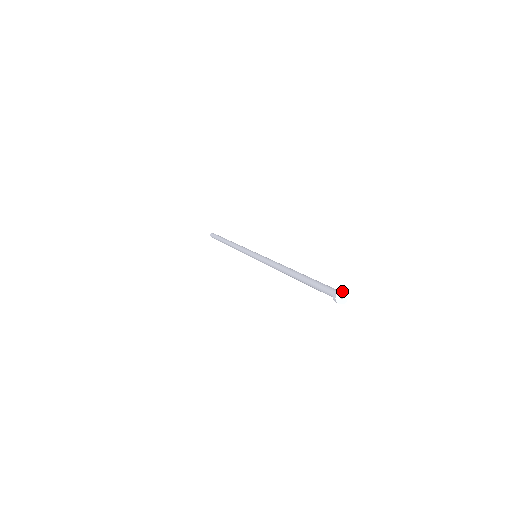
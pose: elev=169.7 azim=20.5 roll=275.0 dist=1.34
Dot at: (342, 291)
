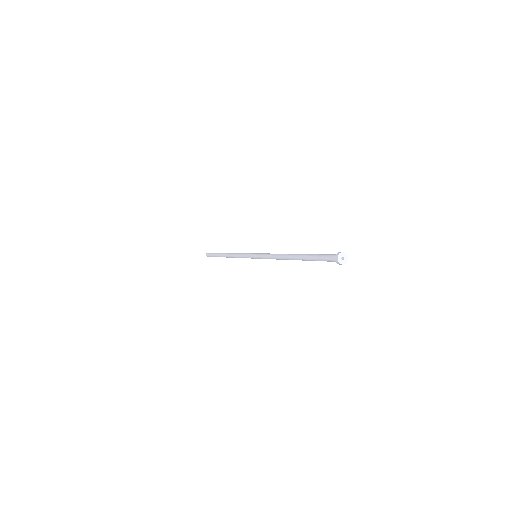
Dot at: (341, 253)
